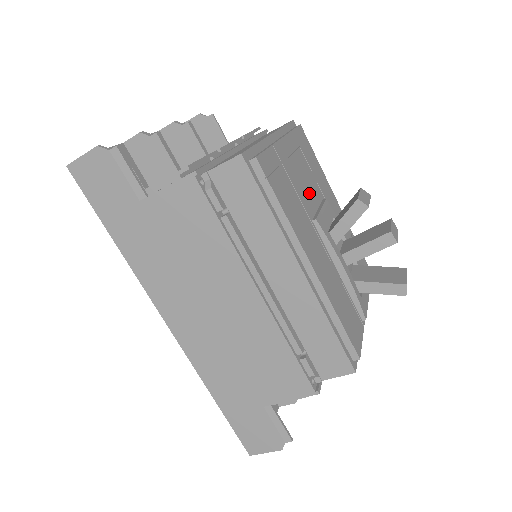
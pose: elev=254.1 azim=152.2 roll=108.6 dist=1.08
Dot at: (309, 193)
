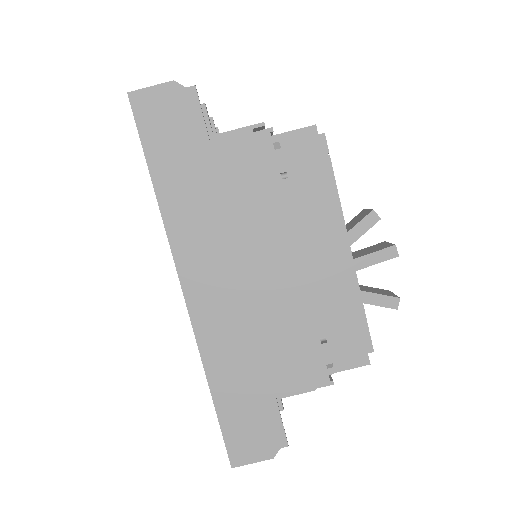
Dot at: occluded
